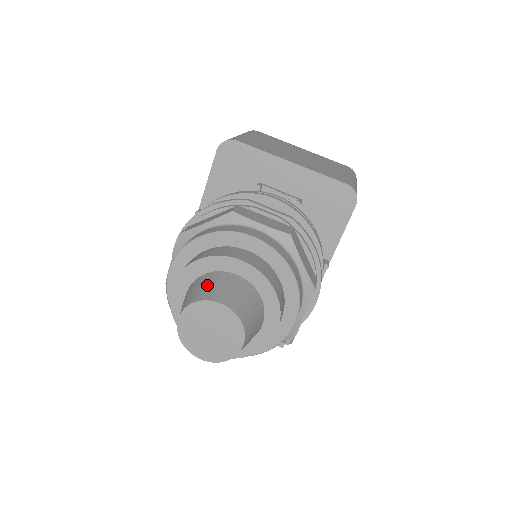
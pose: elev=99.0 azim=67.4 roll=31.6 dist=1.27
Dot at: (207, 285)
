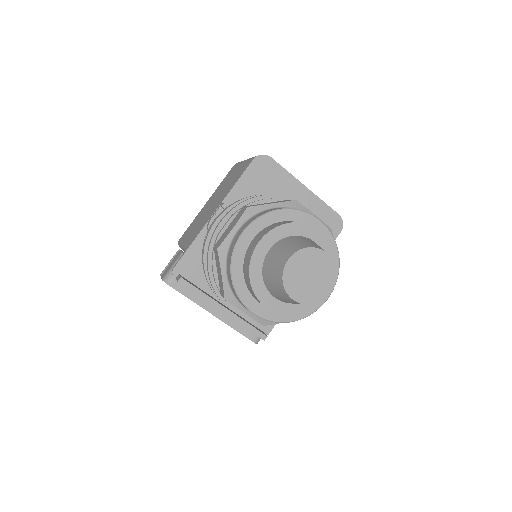
Dot at: (304, 241)
